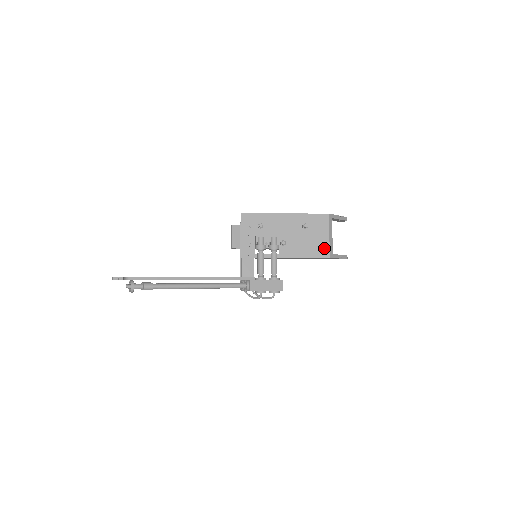
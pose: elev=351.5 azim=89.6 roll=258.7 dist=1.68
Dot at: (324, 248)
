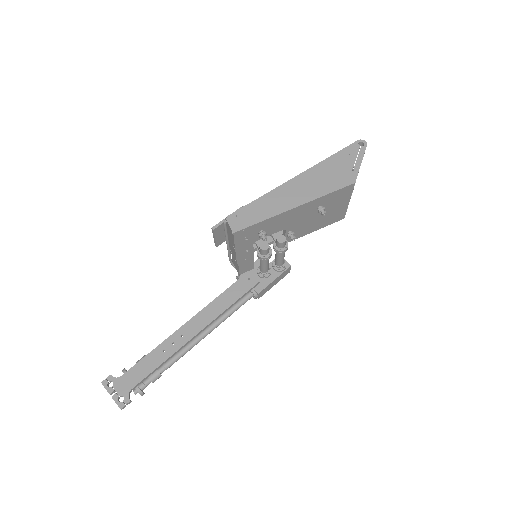
Dot at: (340, 214)
